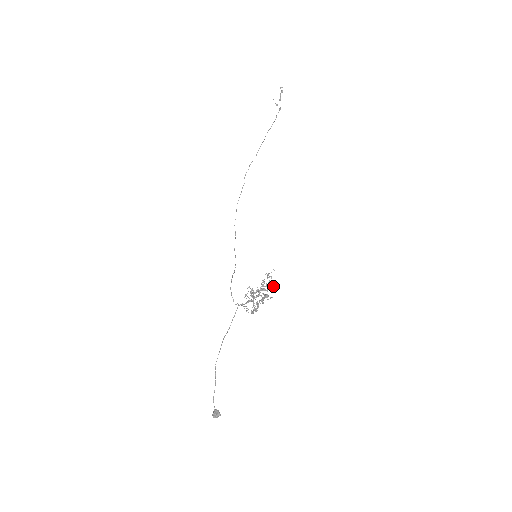
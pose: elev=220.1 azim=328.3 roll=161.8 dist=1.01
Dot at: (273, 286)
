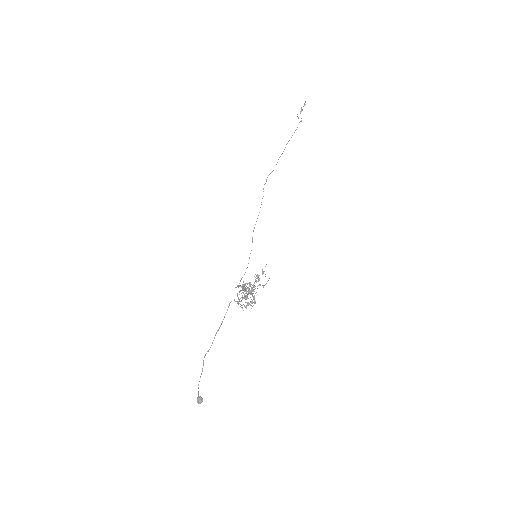
Dot at: (267, 281)
